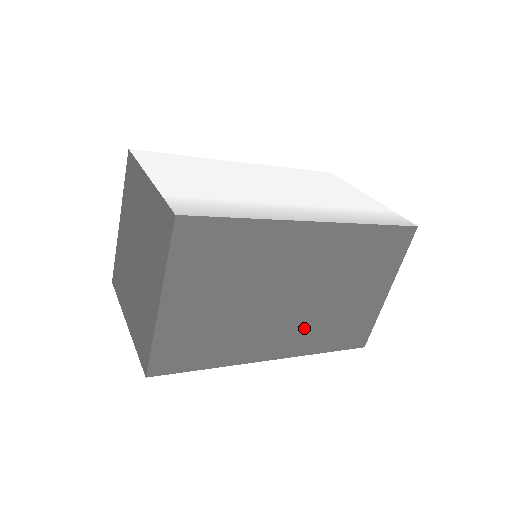
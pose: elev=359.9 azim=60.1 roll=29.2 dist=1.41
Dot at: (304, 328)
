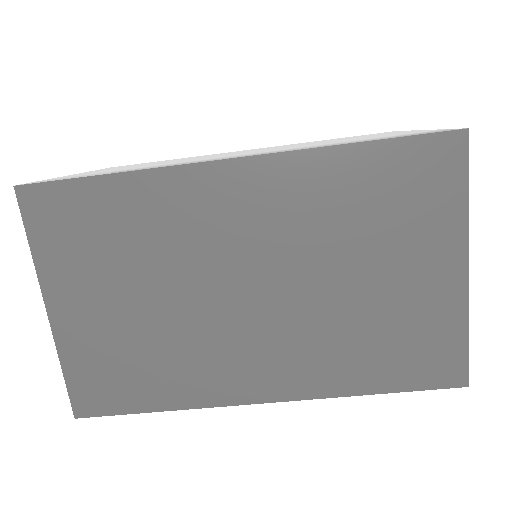
Dot at: (303, 346)
